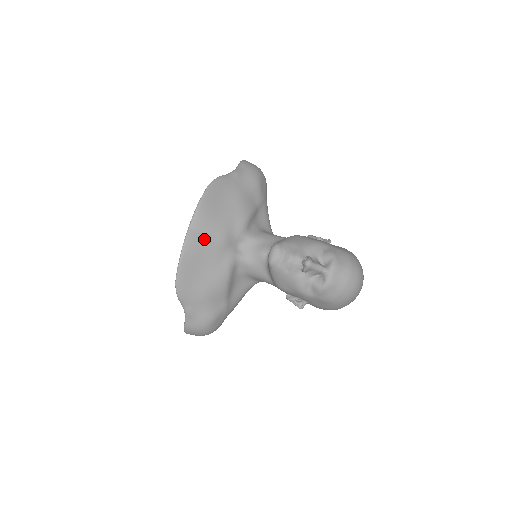
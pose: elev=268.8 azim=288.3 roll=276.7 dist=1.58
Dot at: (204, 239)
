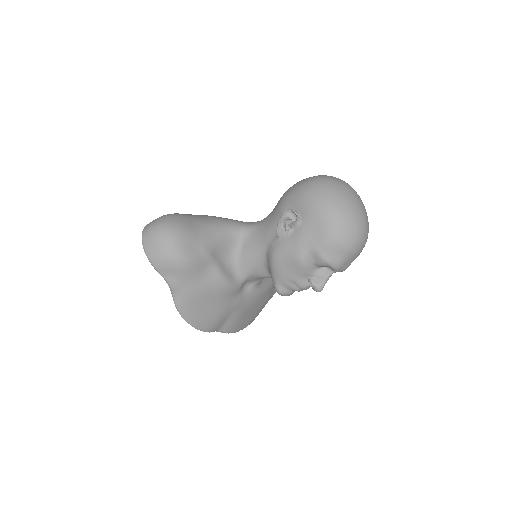
Dot at: (231, 320)
